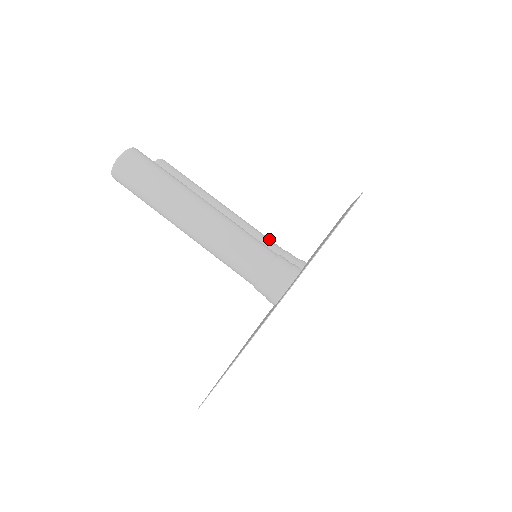
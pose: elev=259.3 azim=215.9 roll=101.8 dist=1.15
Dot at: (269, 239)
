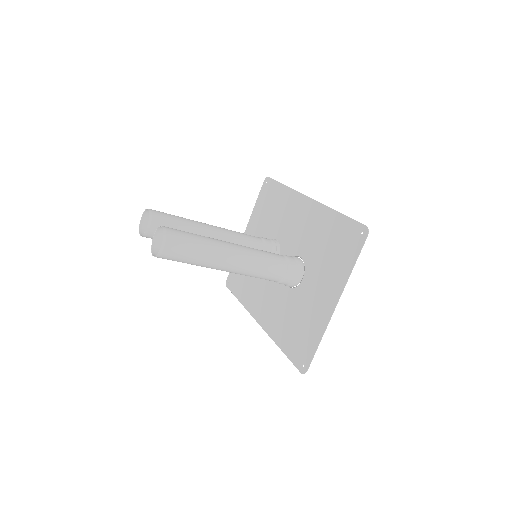
Dot at: (249, 235)
